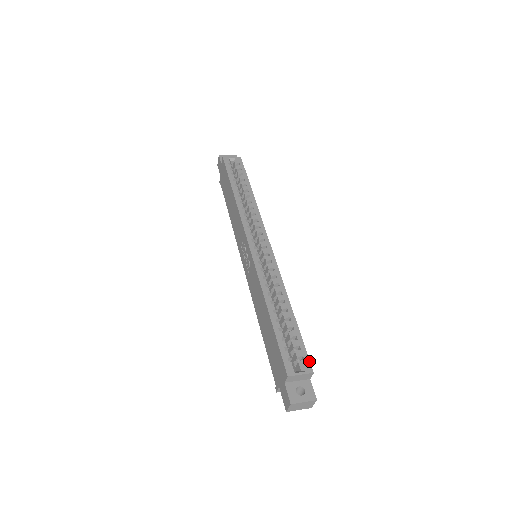
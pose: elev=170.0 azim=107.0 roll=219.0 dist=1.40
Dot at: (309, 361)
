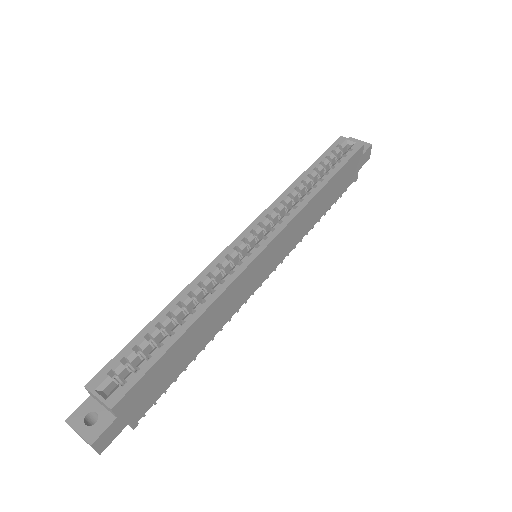
Dot at: (125, 393)
